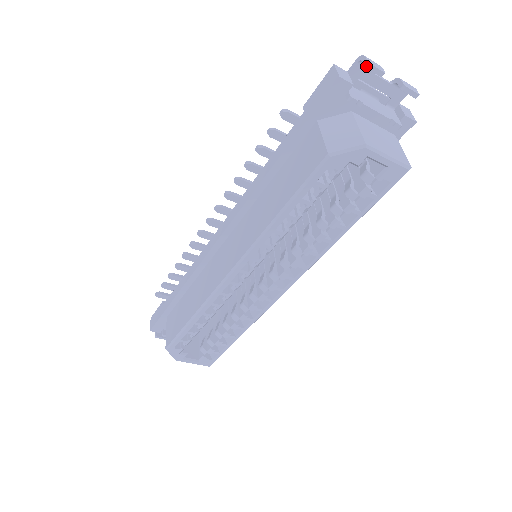
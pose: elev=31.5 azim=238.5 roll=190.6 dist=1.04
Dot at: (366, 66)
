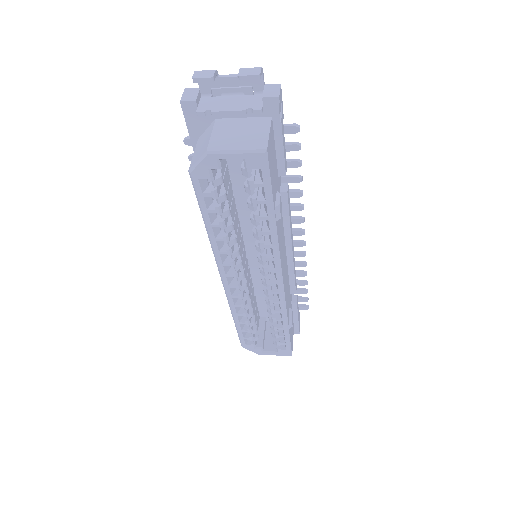
Dot at: (193, 82)
